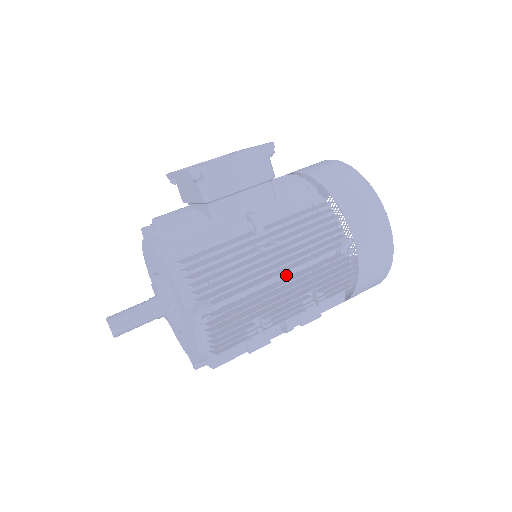
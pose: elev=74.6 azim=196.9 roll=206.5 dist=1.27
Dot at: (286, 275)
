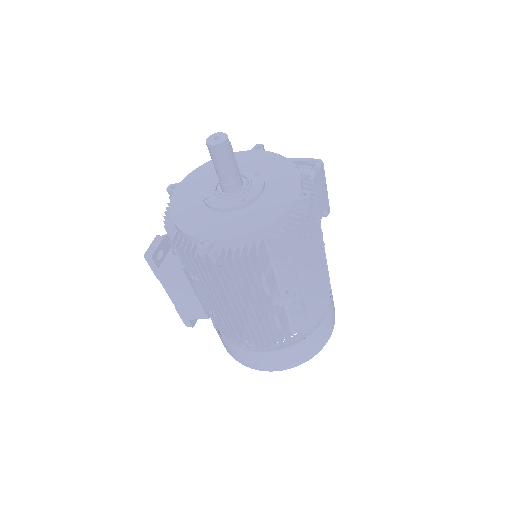
Dot at: occluded
